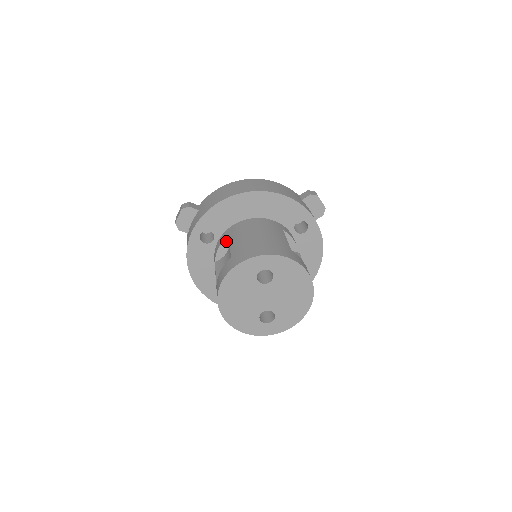
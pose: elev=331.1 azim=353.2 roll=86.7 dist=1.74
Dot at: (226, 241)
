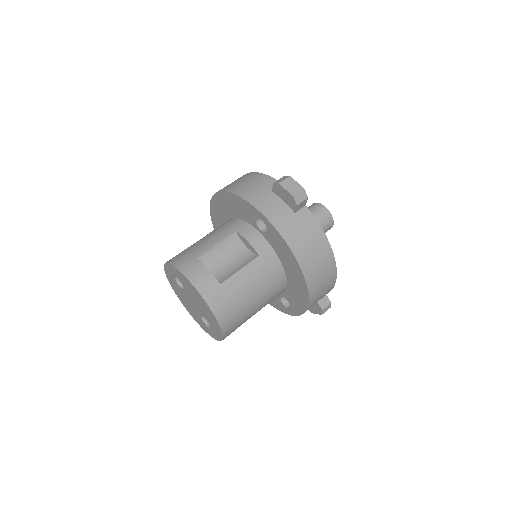
Dot at: occluded
